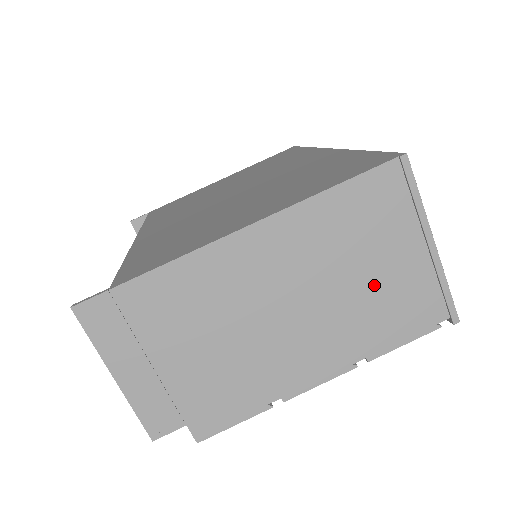
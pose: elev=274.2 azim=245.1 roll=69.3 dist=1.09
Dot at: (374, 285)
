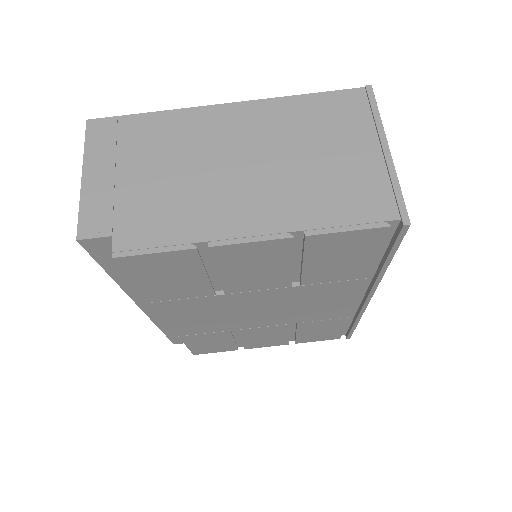
Dot at: (326, 169)
